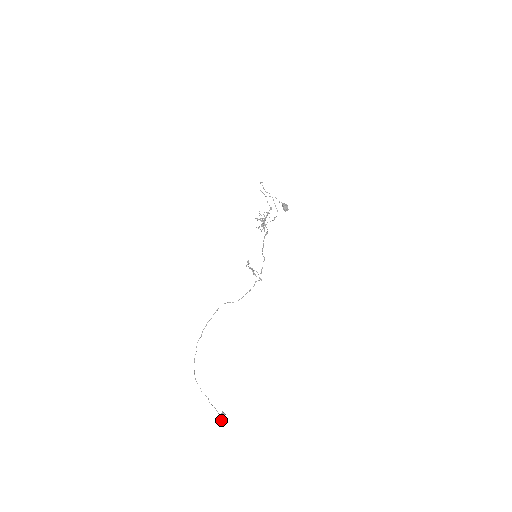
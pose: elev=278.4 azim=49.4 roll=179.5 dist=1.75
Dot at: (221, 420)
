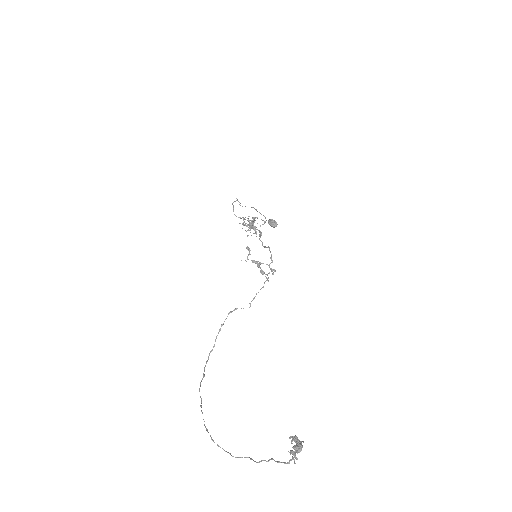
Dot at: (296, 446)
